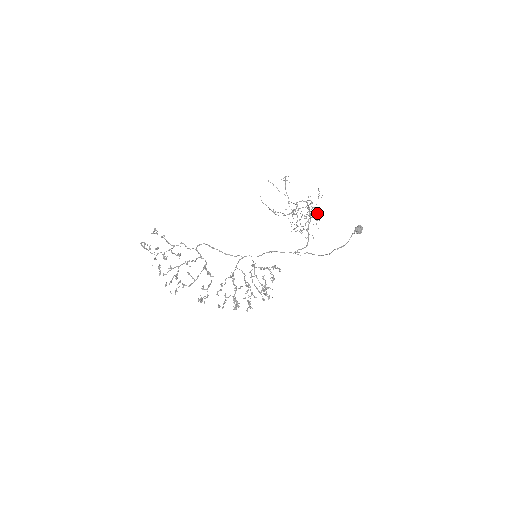
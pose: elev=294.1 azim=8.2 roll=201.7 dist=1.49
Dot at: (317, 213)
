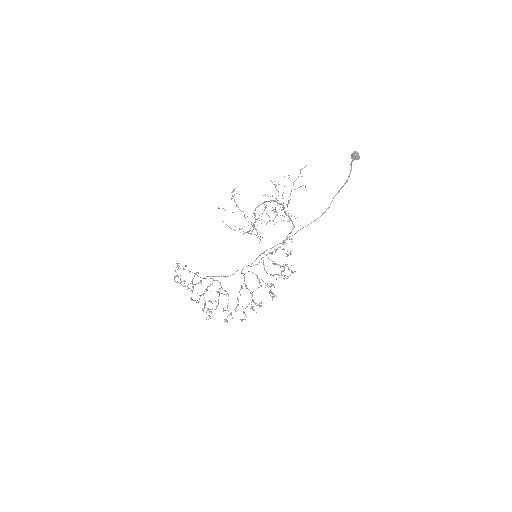
Dot at: occluded
